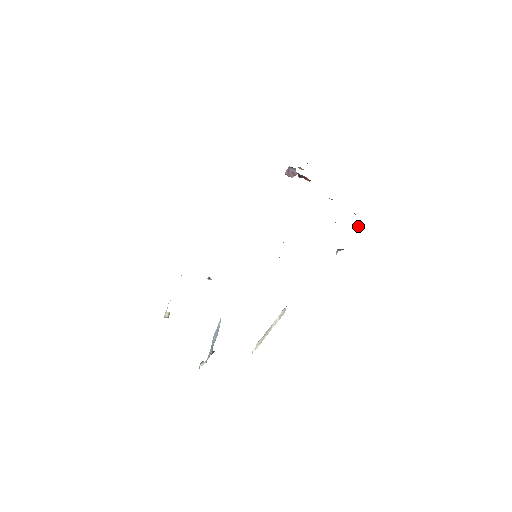
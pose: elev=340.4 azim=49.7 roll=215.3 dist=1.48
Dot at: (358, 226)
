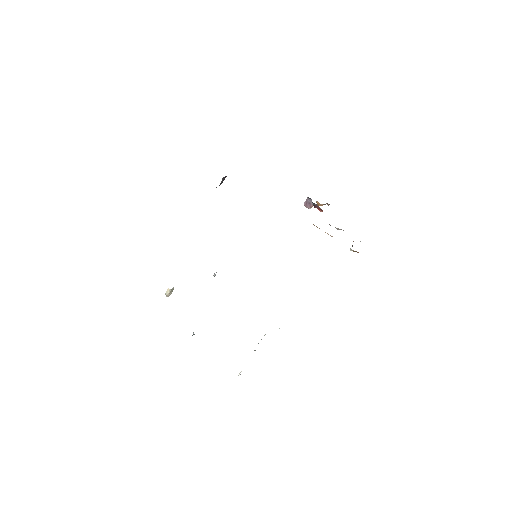
Dot at: occluded
